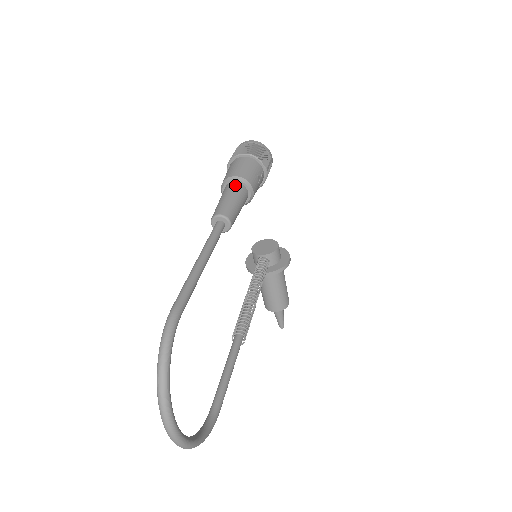
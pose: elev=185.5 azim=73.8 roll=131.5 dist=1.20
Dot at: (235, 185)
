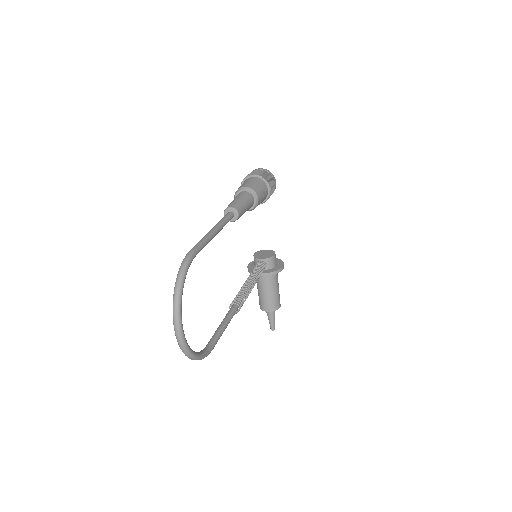
Dot at: (245, 193)
